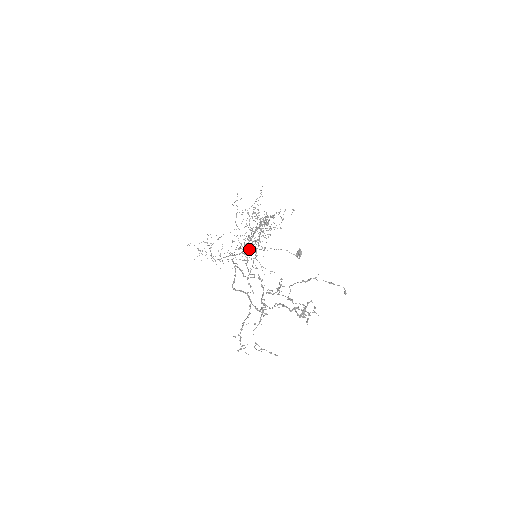
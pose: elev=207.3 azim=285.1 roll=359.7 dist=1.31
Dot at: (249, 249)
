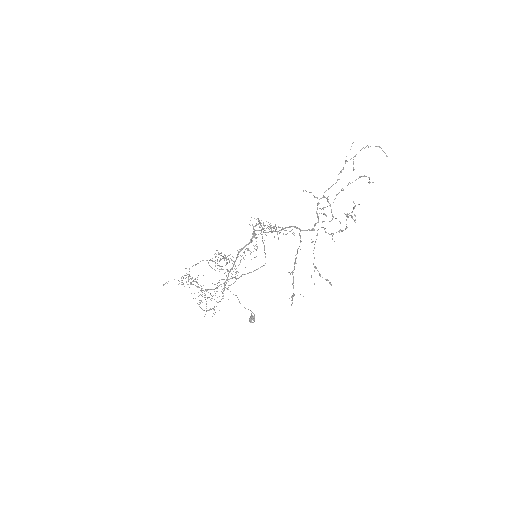
Dot at: (224, 290)
